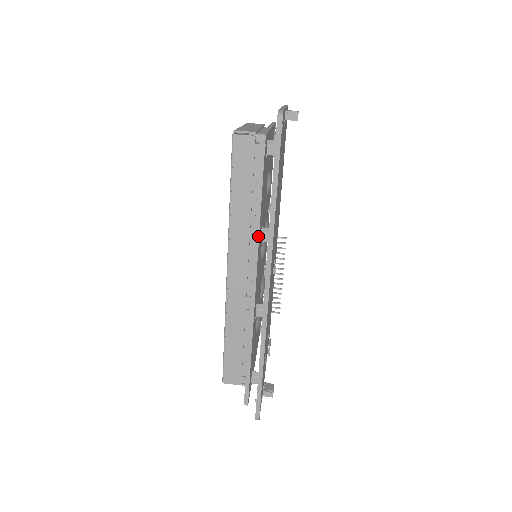
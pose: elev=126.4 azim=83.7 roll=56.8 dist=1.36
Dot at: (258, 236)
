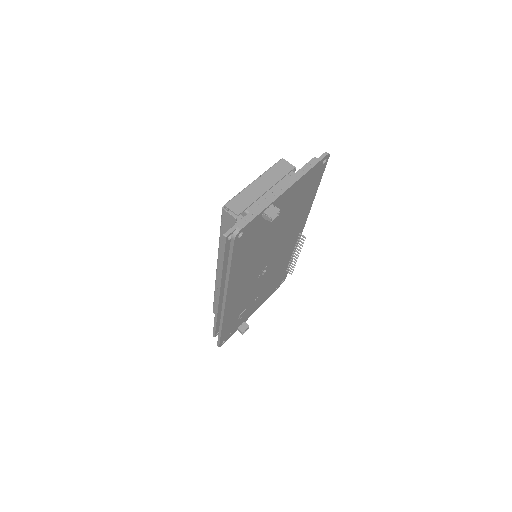
Dot at: (221, 278)
